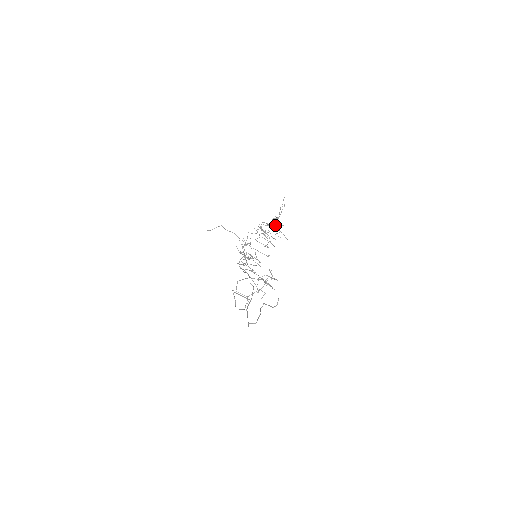
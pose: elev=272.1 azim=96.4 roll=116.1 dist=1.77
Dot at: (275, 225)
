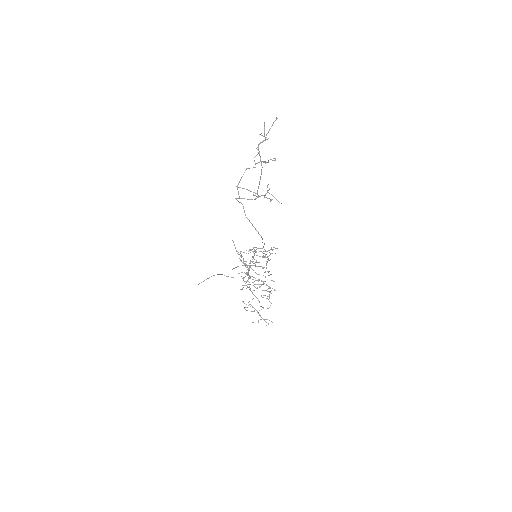
Dot at: occluded
